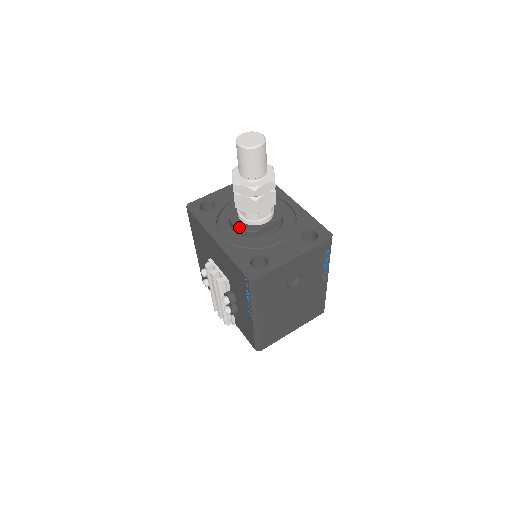
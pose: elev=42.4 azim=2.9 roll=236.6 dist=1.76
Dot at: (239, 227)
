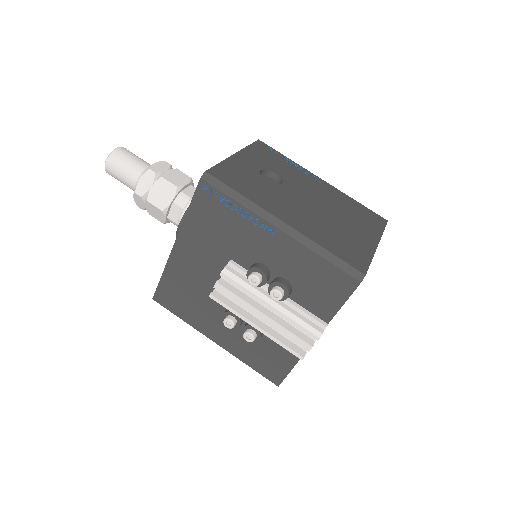
Dot at: (182, 217)
